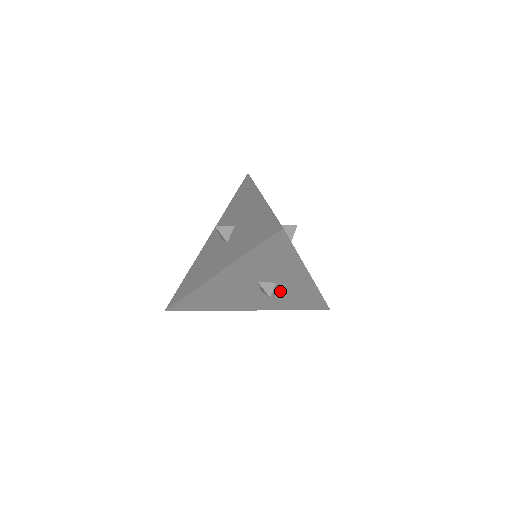
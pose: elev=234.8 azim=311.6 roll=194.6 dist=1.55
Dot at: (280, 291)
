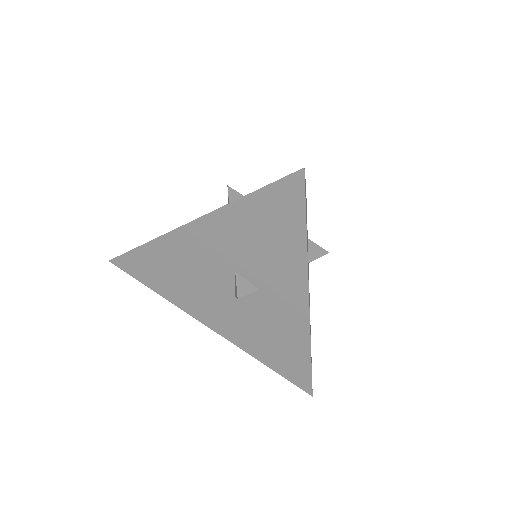
Dot at: (258, 311)
